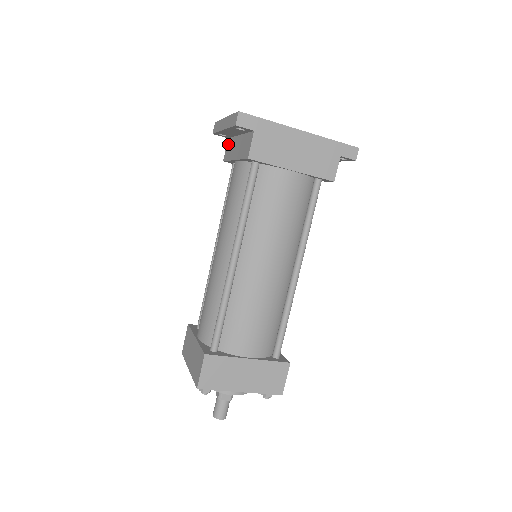
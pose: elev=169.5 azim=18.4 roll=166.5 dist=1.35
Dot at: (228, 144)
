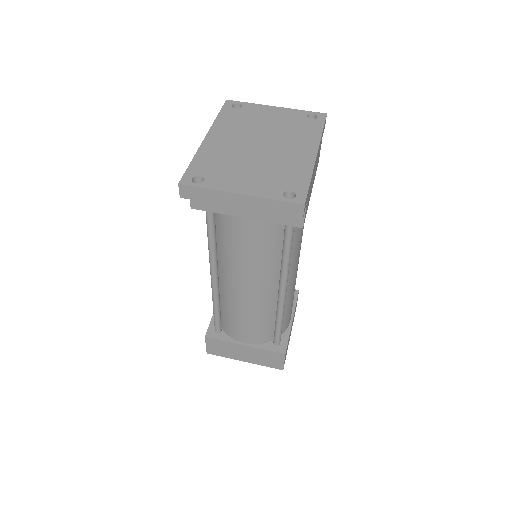
Dot at: occluded
